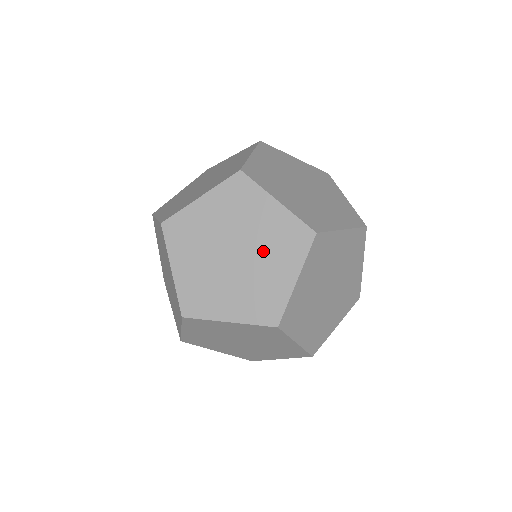
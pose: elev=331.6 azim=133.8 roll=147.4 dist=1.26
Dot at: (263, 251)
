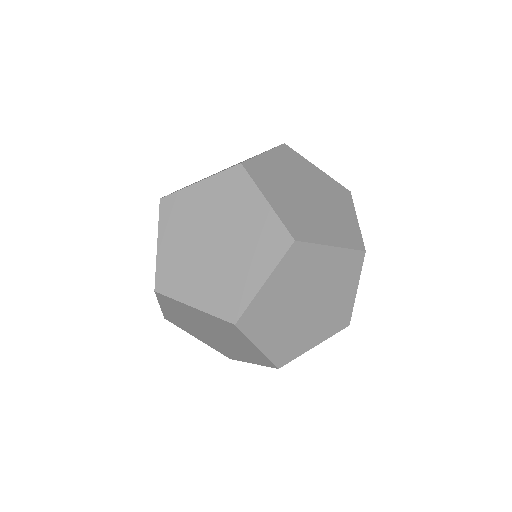
Dot at: (327, 197)
